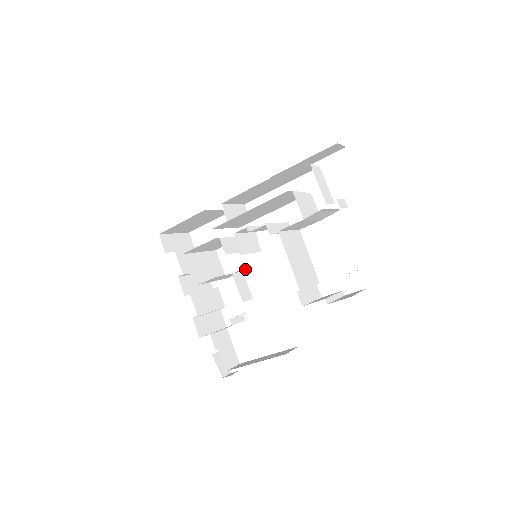
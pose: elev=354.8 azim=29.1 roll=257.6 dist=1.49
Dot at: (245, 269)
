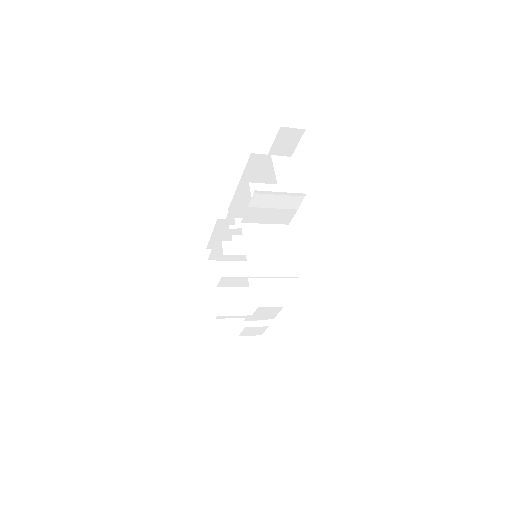
Dot at: occluded
